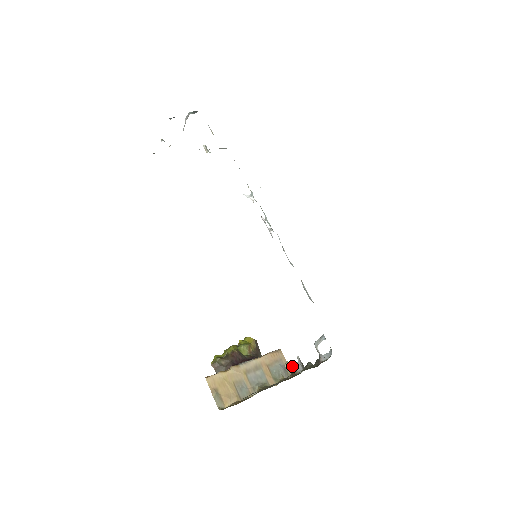
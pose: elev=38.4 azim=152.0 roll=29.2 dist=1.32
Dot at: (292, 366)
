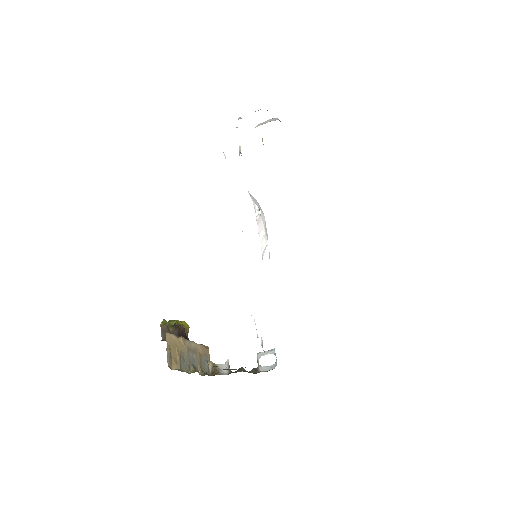
Dot at: occluded
